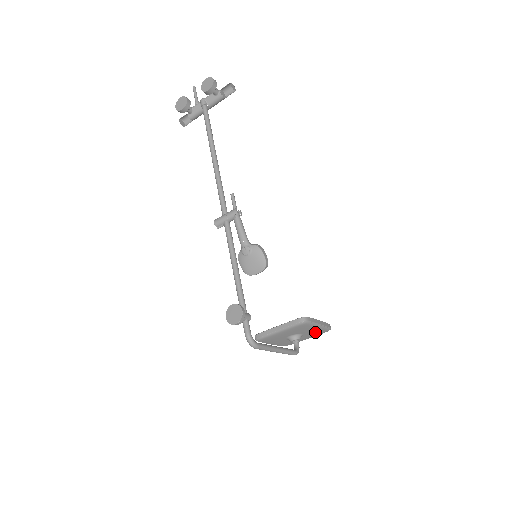
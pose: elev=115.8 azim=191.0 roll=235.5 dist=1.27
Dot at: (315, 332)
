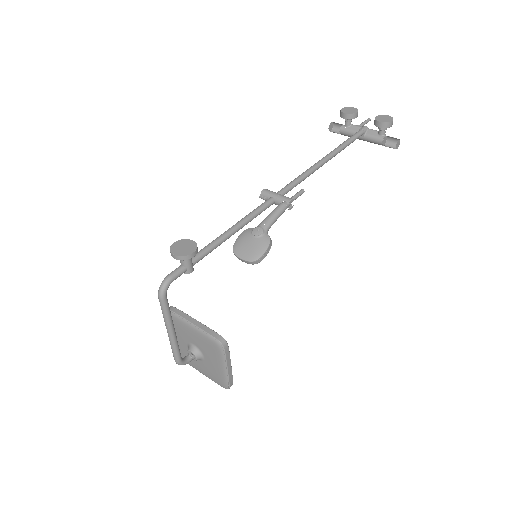
Dot at: (215, 372)
